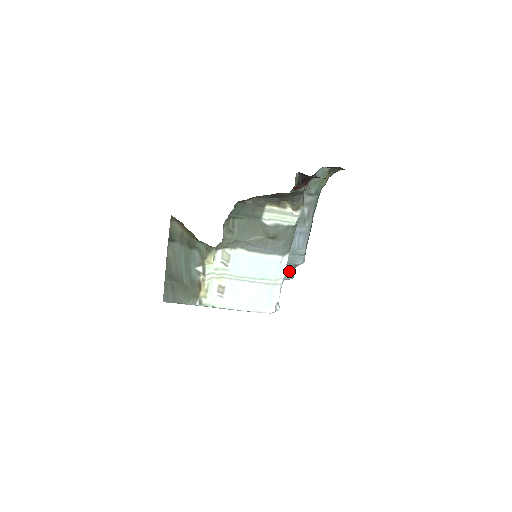
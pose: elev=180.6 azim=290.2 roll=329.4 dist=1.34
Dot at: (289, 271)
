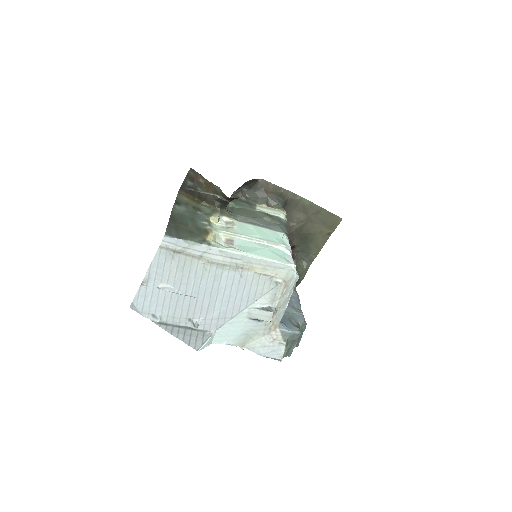
Dot at: (293, 325)
